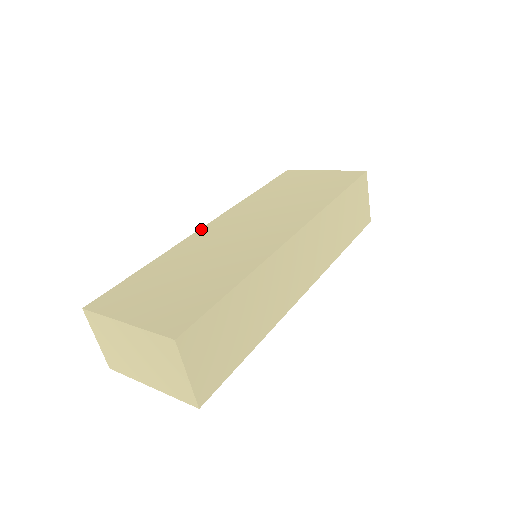
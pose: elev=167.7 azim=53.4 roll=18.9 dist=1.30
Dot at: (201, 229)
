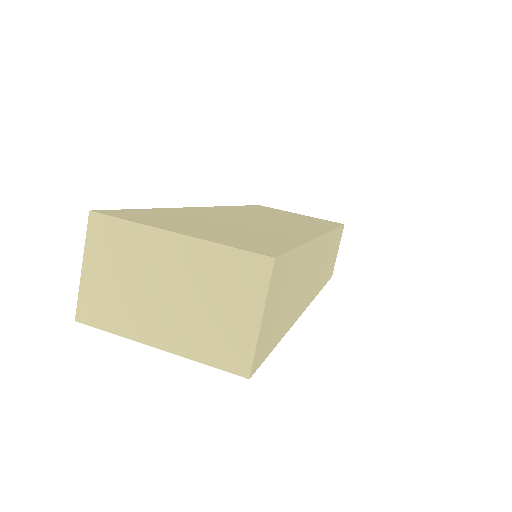
Dot at: (202, 207)
